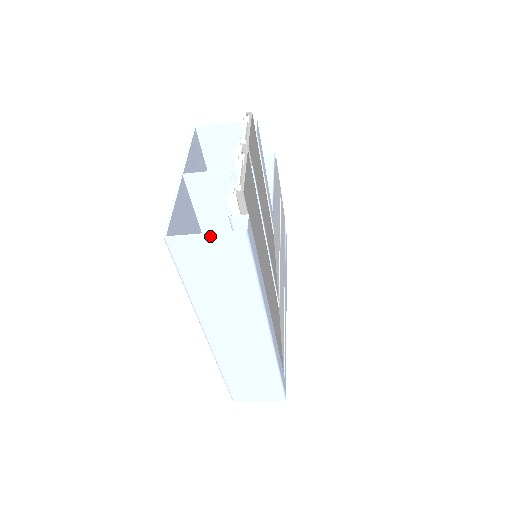
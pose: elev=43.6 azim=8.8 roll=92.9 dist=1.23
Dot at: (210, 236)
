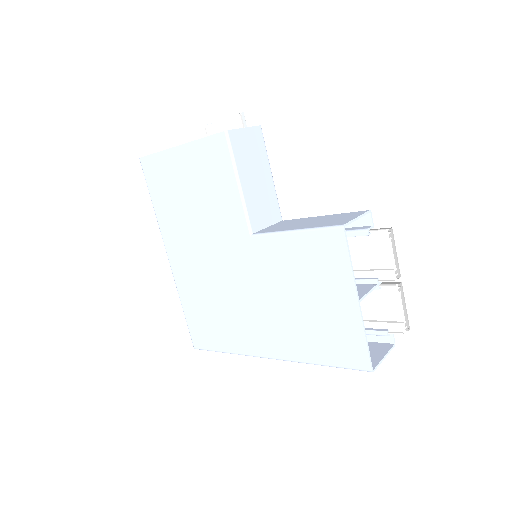
Dot at: (385, 356)
